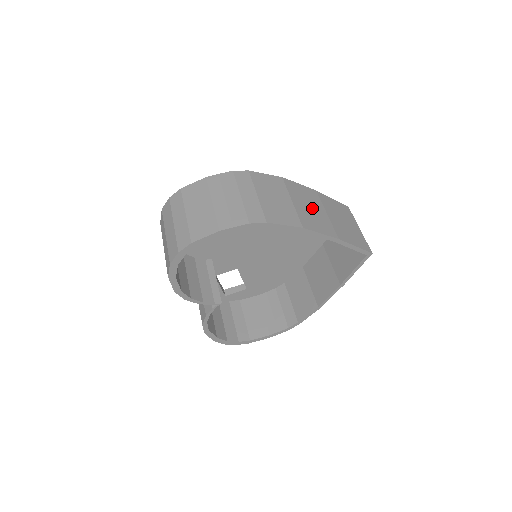
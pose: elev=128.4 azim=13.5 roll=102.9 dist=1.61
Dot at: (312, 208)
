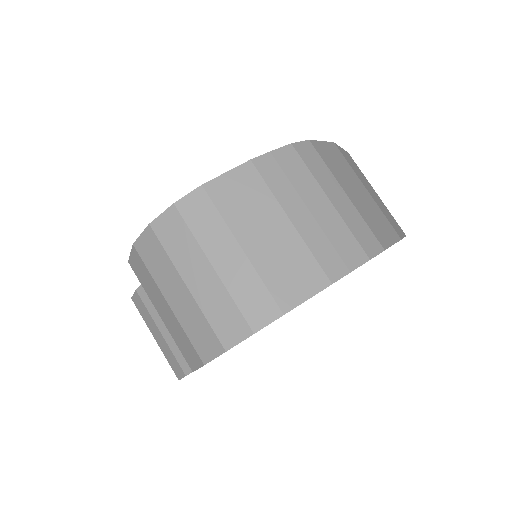
Dot at: (373, 192)
